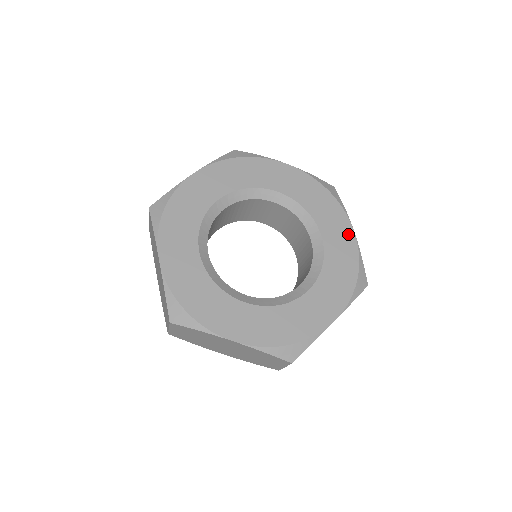
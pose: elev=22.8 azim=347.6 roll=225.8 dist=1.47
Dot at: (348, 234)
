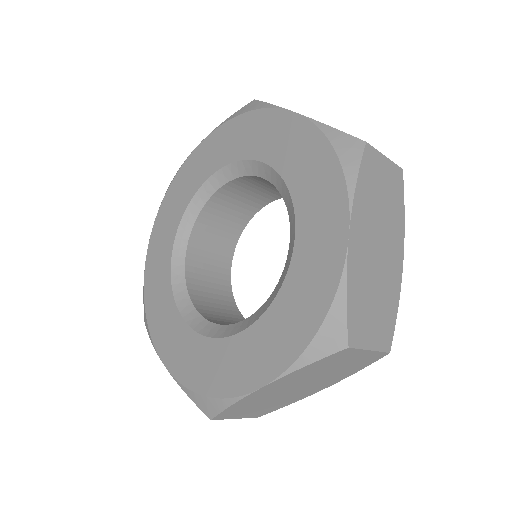
Dot at: (336, 242)
